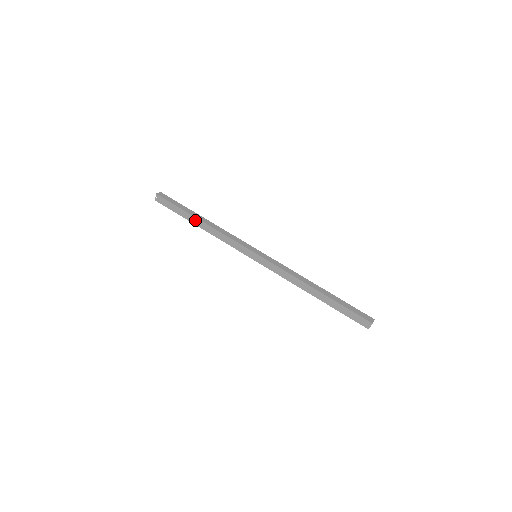
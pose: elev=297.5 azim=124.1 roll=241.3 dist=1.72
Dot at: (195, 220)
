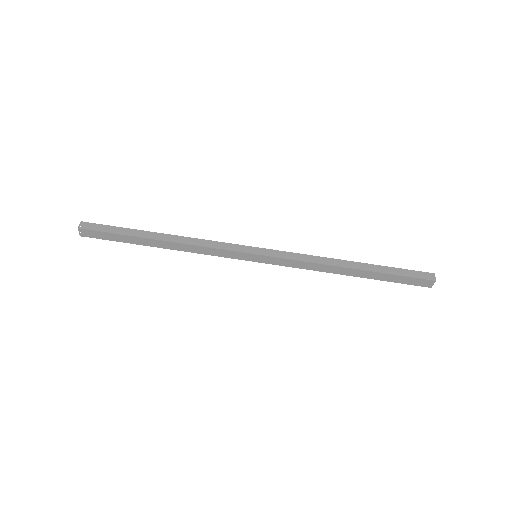
Dot at: (152, 242)
